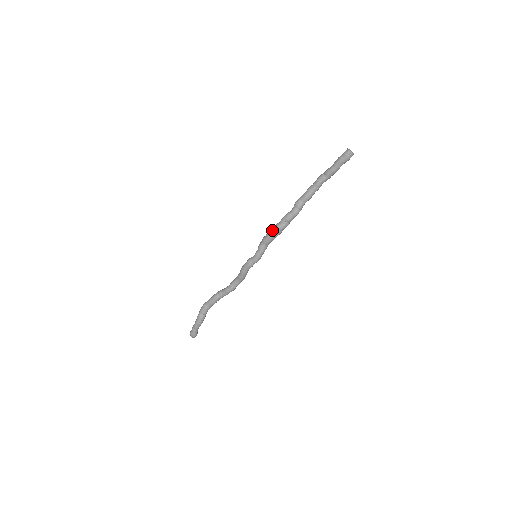
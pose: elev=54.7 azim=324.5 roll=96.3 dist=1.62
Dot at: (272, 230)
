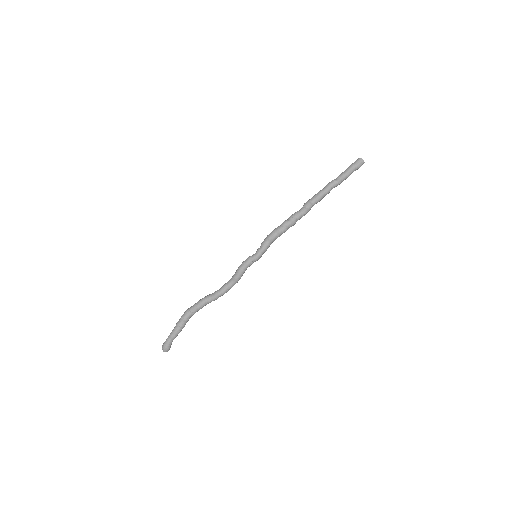
Dot at: (279, 226)
